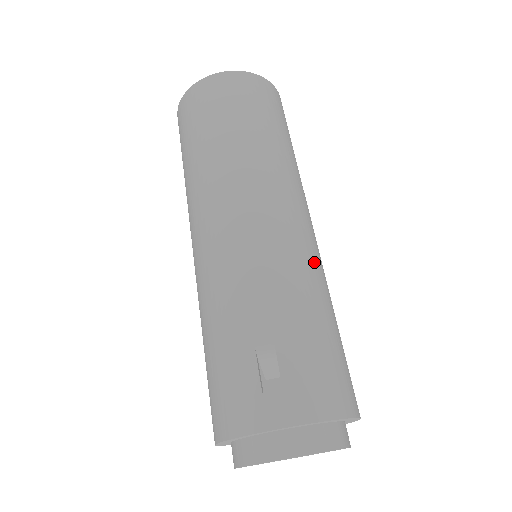
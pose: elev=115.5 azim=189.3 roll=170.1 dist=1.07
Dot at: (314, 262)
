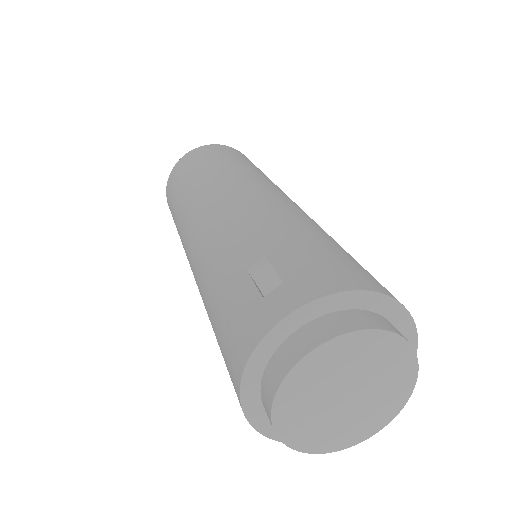
Dot at: (301, 213)
